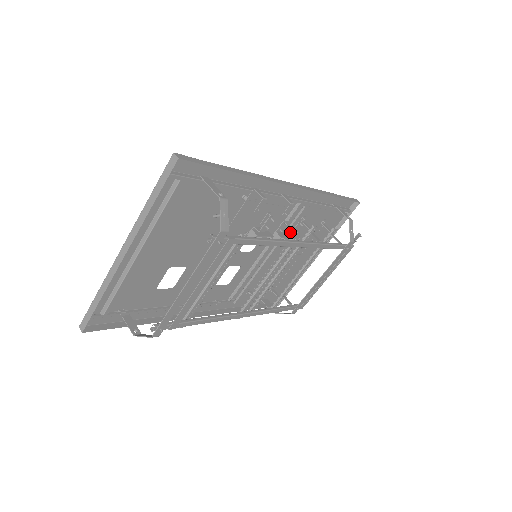
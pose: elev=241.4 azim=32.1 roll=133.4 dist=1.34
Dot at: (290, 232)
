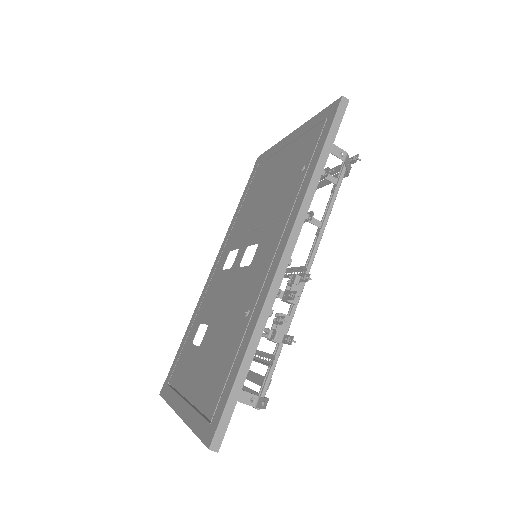
Dot at: (297, 279)
